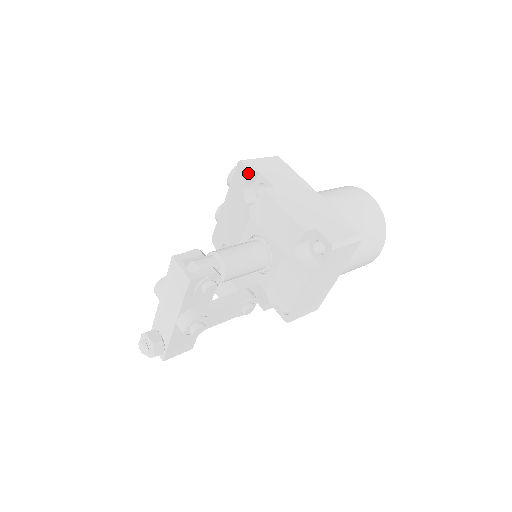
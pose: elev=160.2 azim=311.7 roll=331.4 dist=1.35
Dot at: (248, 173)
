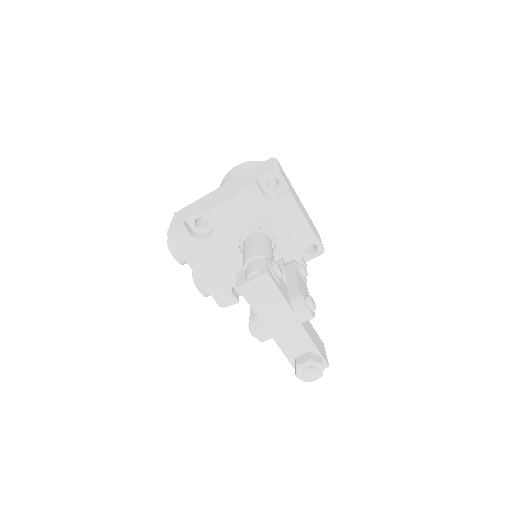
Dot at: (183, 225)
